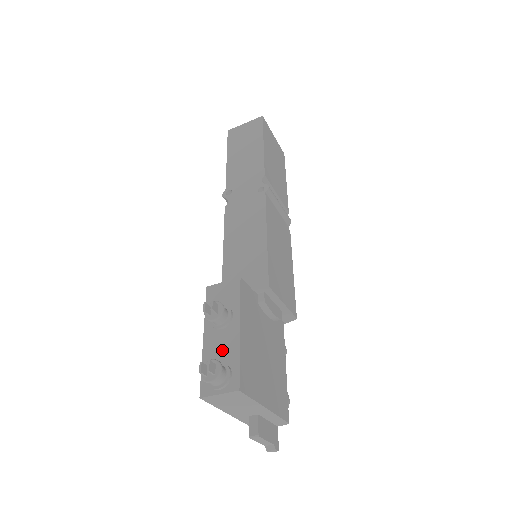
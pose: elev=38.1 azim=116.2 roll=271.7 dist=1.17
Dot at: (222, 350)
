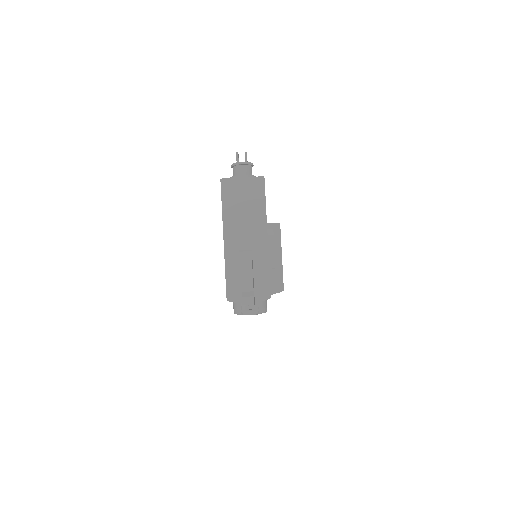
Dot at: occluded
